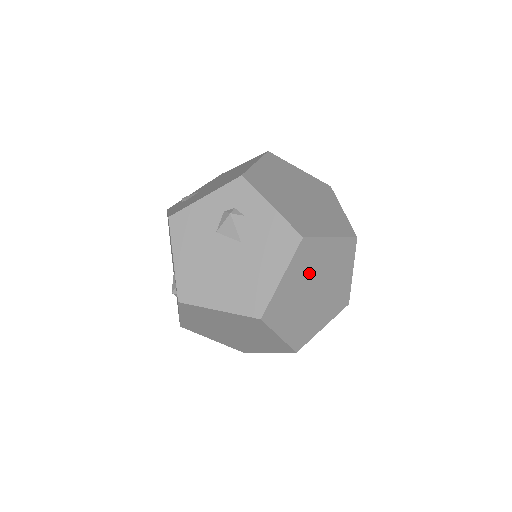
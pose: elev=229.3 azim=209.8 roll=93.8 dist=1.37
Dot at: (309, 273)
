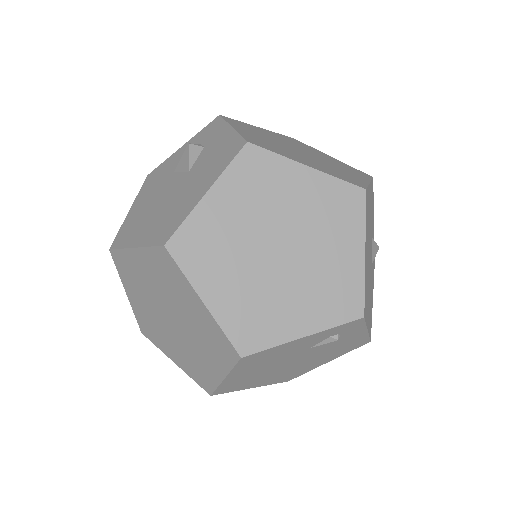
Dot at: (263, 209)
